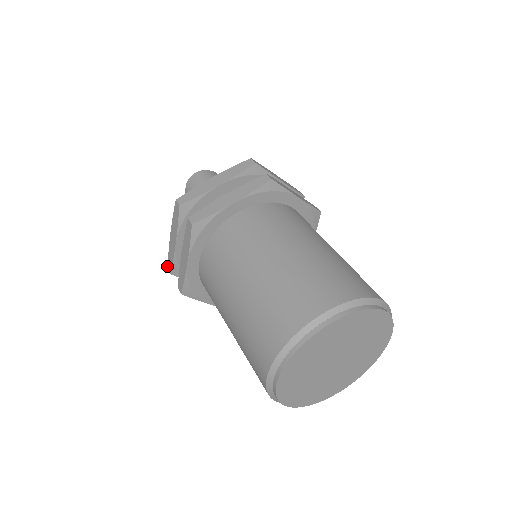
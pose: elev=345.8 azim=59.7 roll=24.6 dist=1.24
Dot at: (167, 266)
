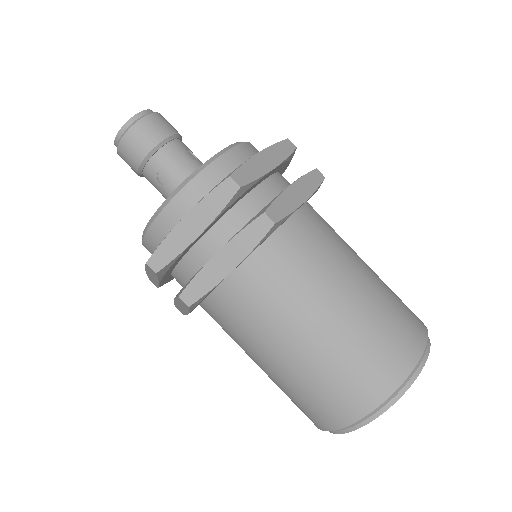
Dot at: occluded
